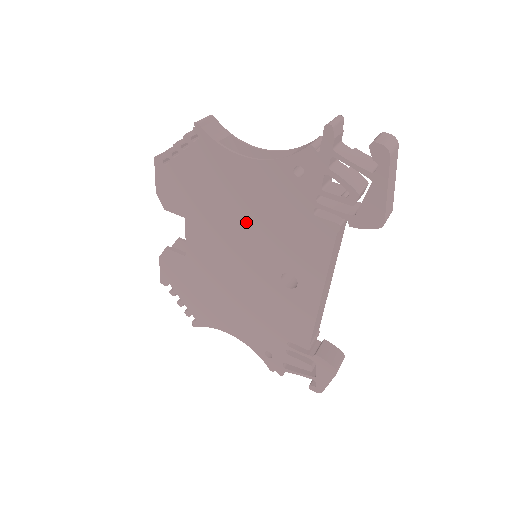
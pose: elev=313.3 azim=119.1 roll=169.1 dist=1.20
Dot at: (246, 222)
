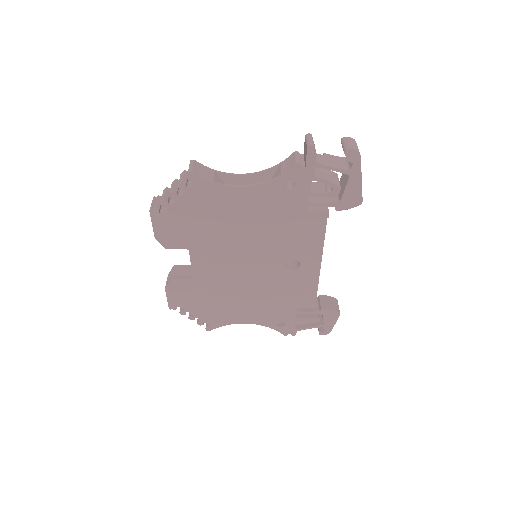
Dot at: (248, 235)
